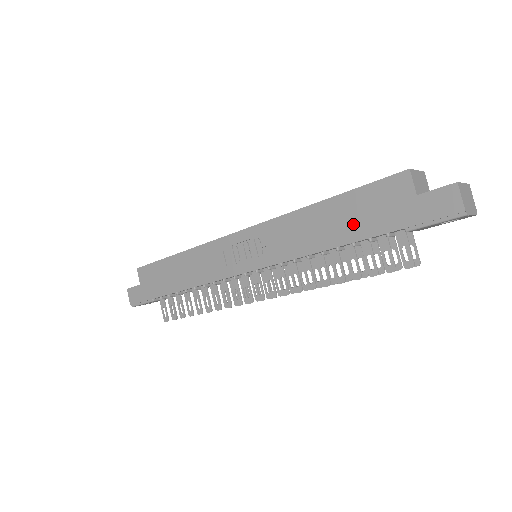
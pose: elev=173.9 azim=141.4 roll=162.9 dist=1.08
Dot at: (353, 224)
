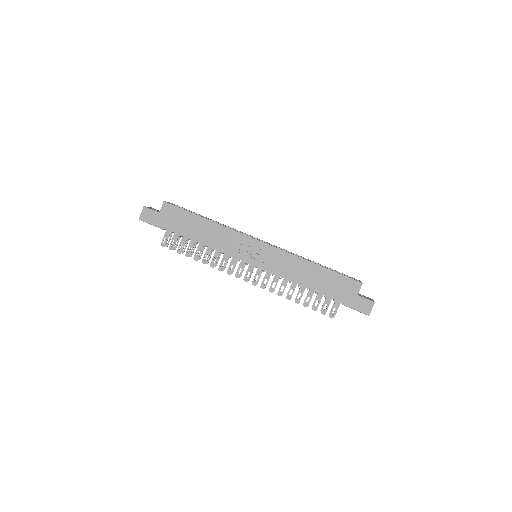
Dot at: (324, 285)
